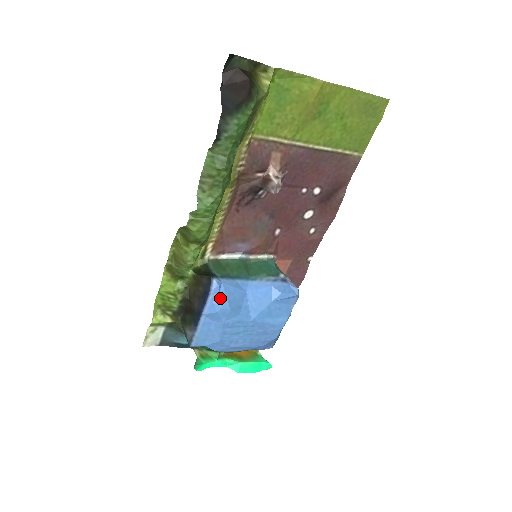
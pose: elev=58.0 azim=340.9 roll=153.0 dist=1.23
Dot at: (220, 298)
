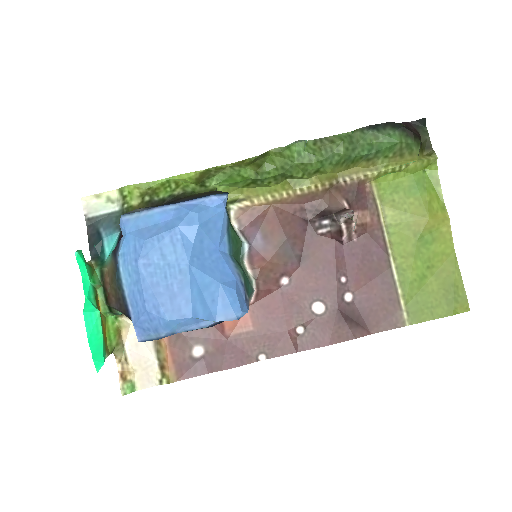
Dot at: (208, 209)
